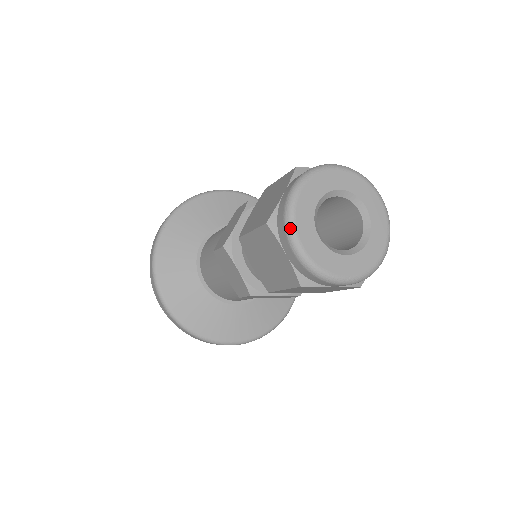
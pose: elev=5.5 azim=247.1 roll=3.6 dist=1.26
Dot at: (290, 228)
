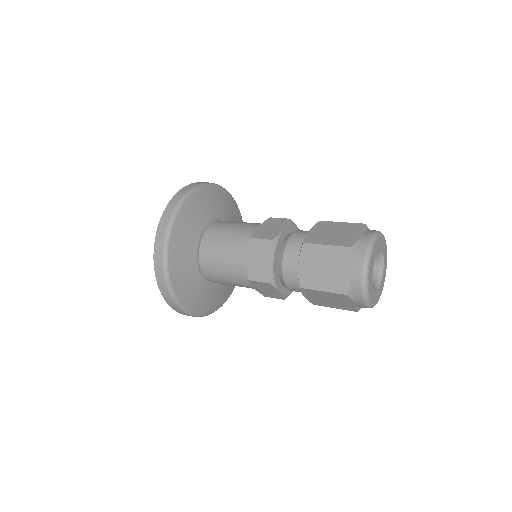
Dot at: (368, 258)
